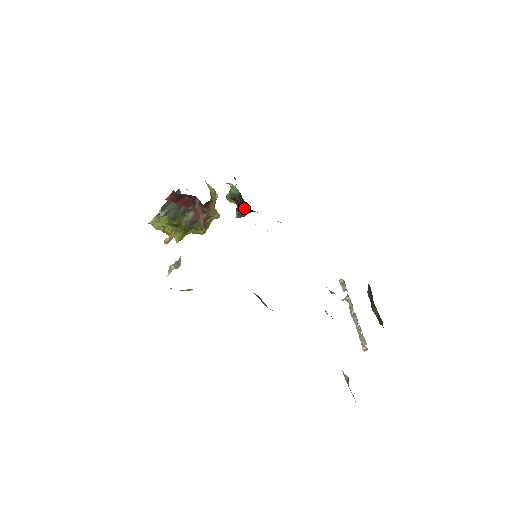
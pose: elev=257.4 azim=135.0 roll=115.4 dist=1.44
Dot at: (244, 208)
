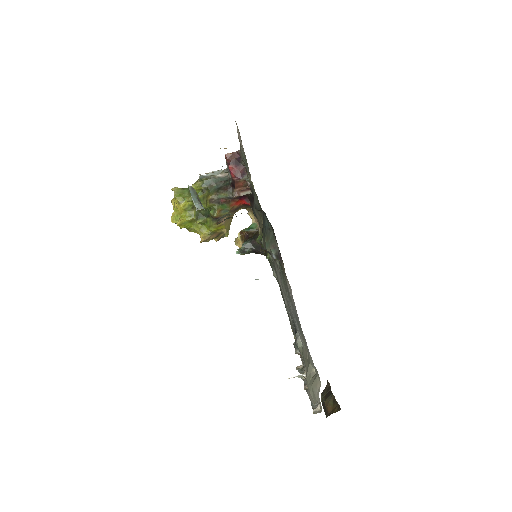
Dot at: (255, 240)
